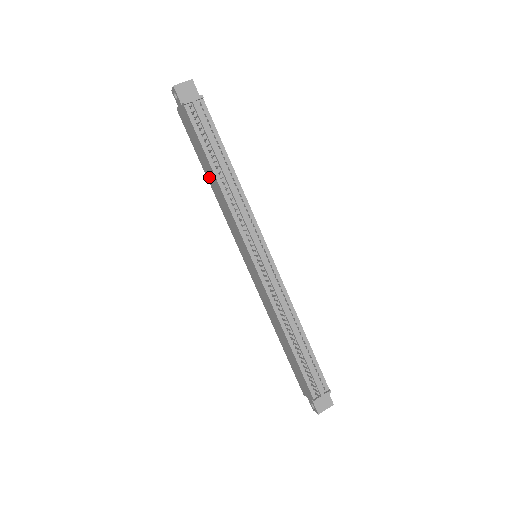
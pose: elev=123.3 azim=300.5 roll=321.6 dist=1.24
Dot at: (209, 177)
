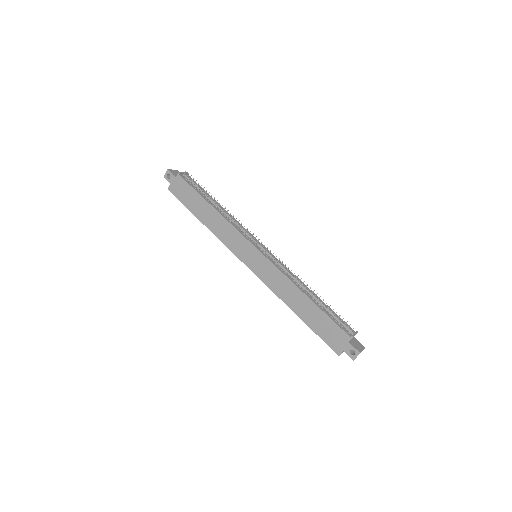
Dot at: (204, 217)
